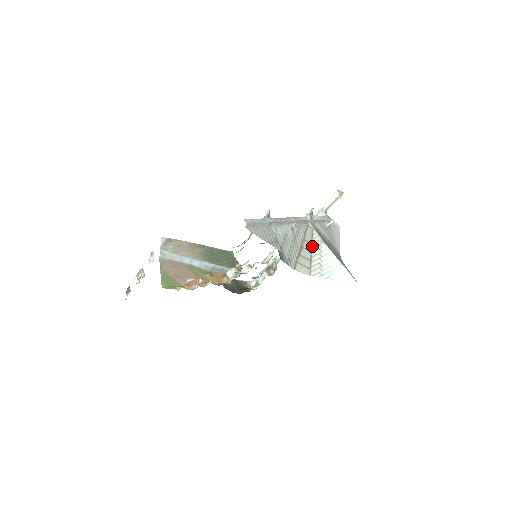
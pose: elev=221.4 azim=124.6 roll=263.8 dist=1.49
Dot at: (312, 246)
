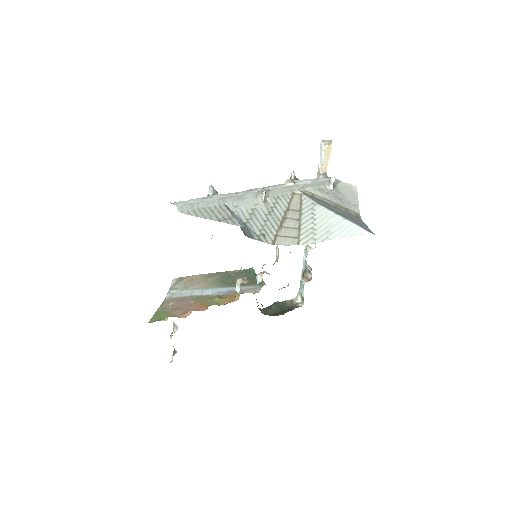
Dot at: (301, 213)
